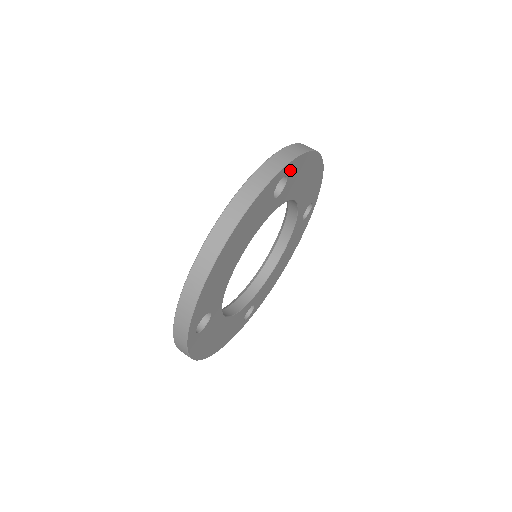
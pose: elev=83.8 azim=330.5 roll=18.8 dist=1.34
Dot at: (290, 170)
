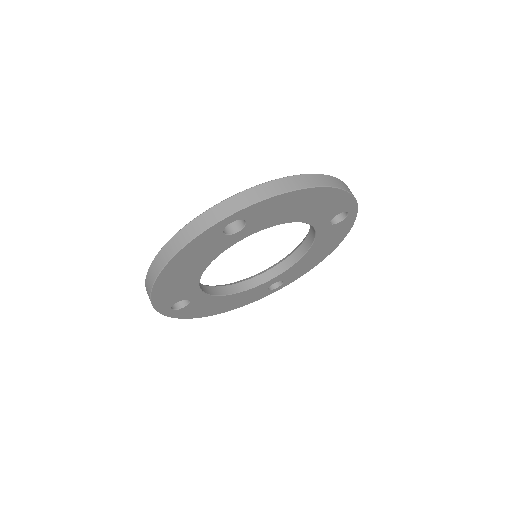
Dot at: (244, 215)
